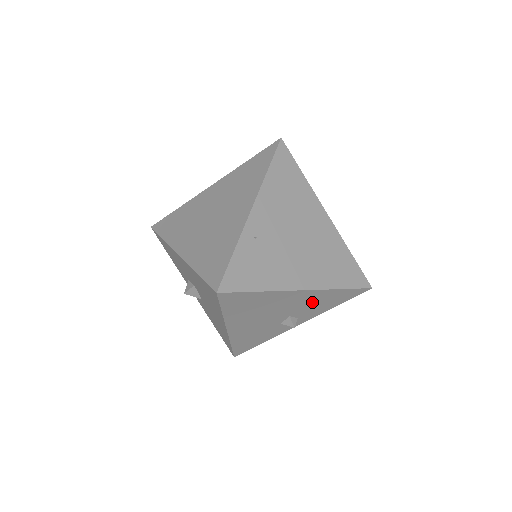
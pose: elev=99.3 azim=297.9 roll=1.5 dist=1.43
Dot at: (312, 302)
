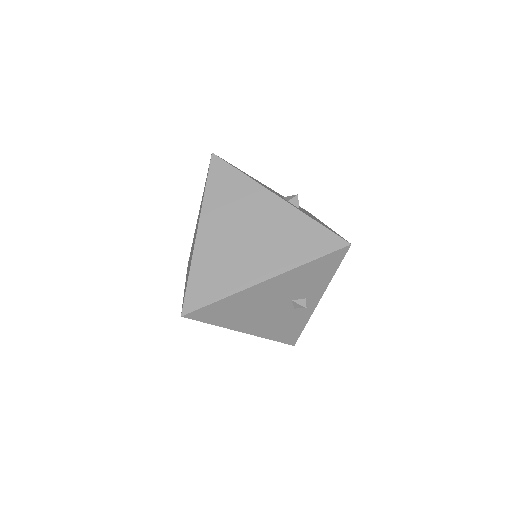
Dot at: (297, 283)
